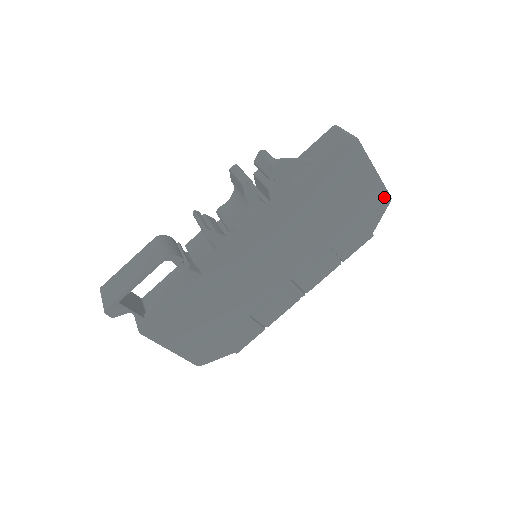
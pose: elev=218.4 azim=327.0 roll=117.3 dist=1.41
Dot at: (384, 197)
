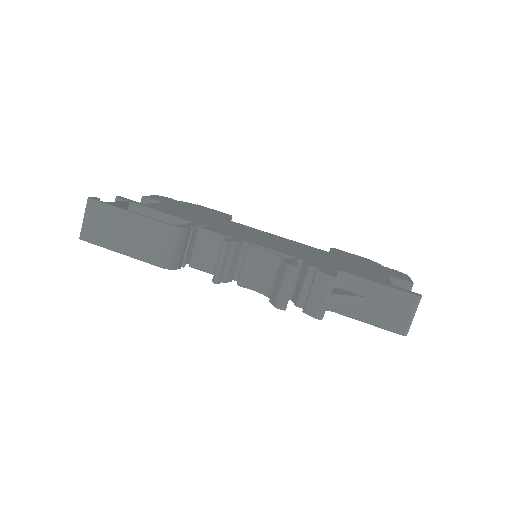
Dot at: occluded
